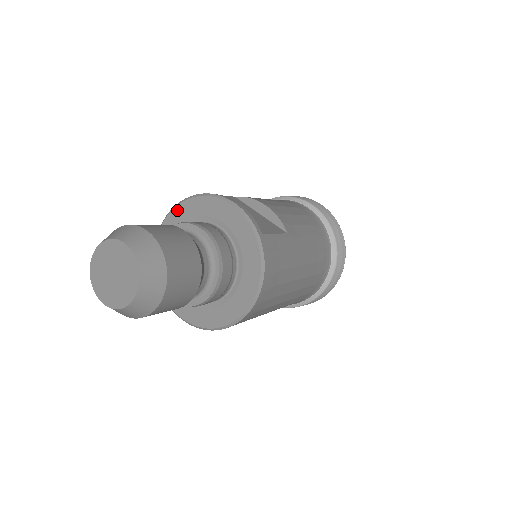
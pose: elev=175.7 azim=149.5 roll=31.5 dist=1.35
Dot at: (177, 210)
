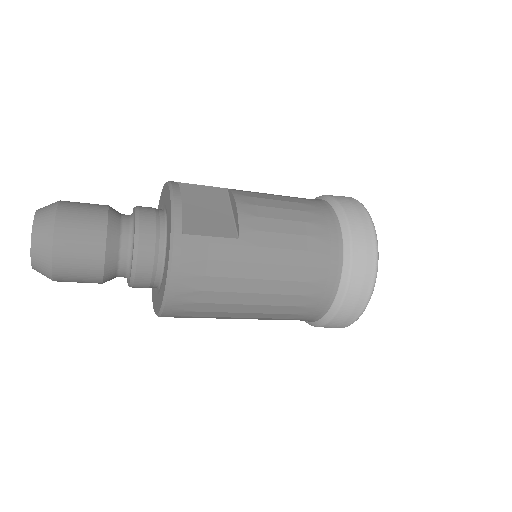
Dot at: (162, 193)
